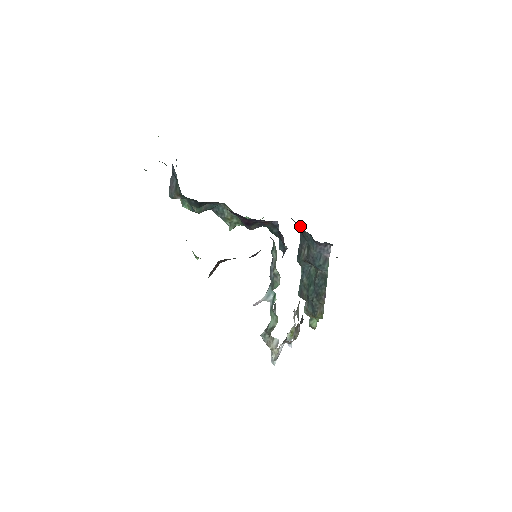
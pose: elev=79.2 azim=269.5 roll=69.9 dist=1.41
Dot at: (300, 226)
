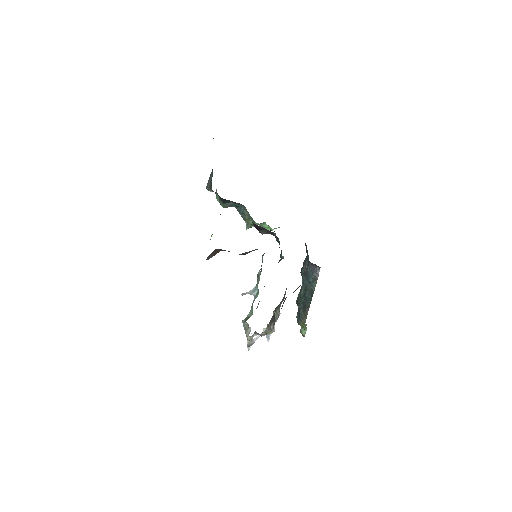
Dot at: occluded
